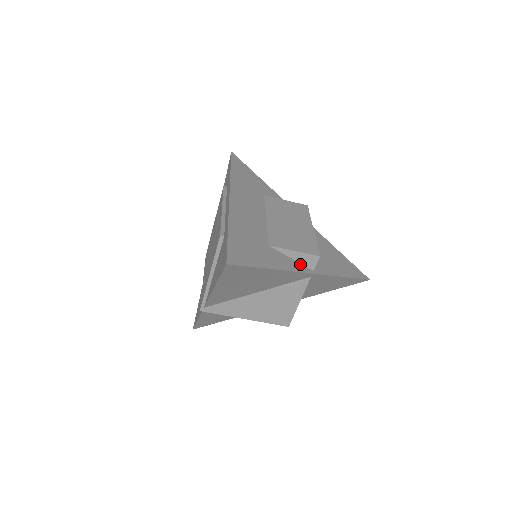
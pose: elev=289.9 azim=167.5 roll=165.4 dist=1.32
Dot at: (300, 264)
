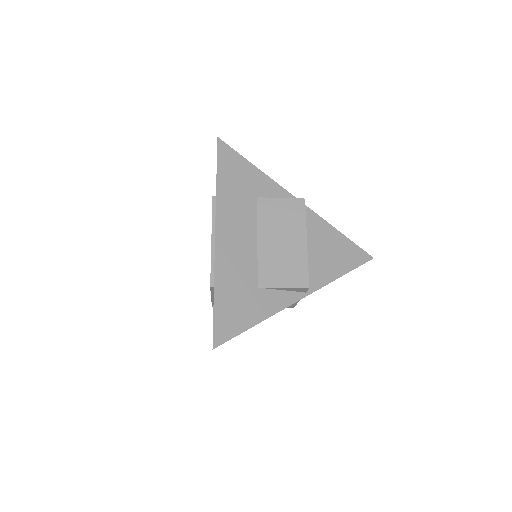
Dot at: (291, 292)
